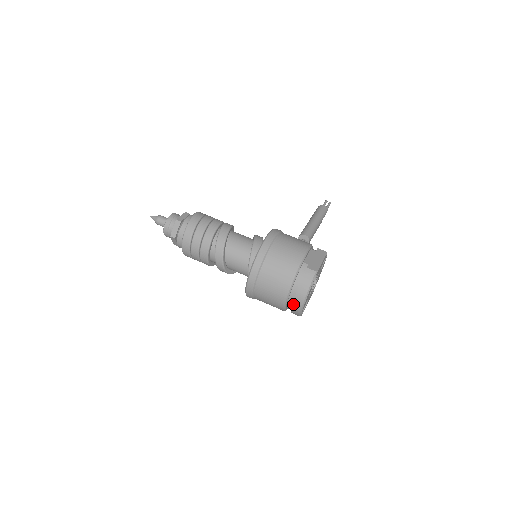
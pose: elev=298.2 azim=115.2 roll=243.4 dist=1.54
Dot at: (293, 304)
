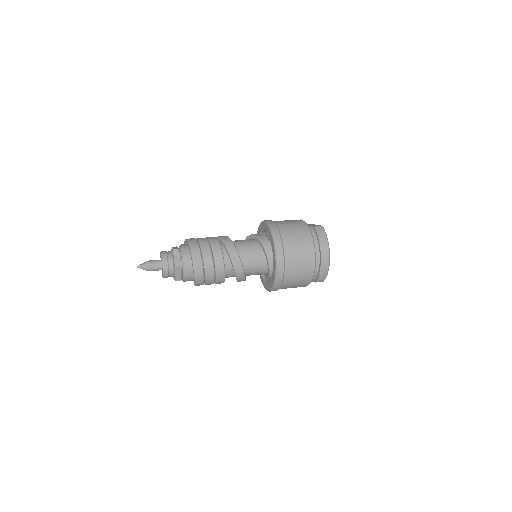
Dot at: (321, 261)
